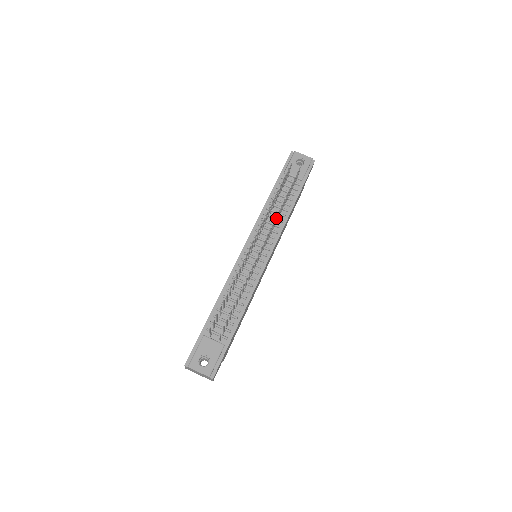
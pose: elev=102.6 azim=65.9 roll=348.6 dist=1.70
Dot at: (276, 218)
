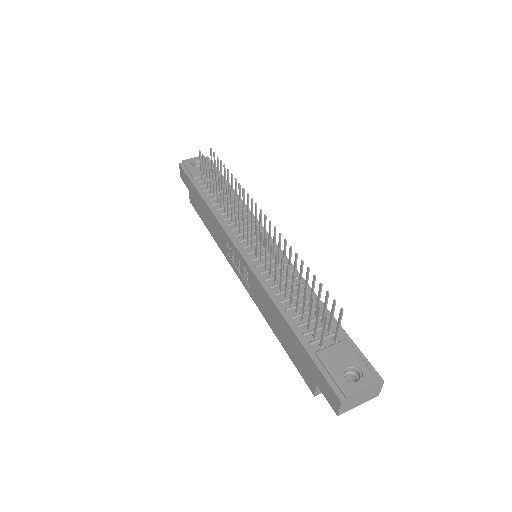
Dot at: (244, 194)
